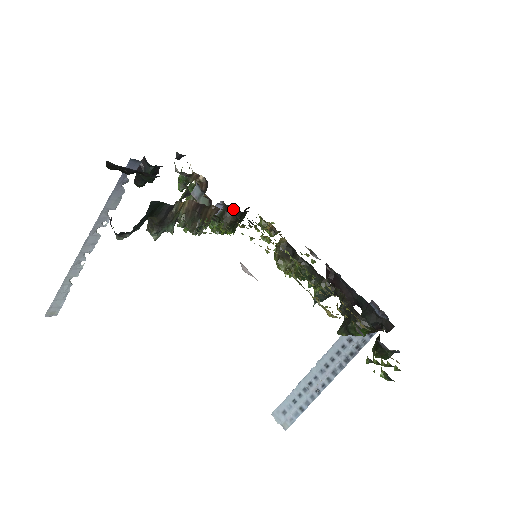
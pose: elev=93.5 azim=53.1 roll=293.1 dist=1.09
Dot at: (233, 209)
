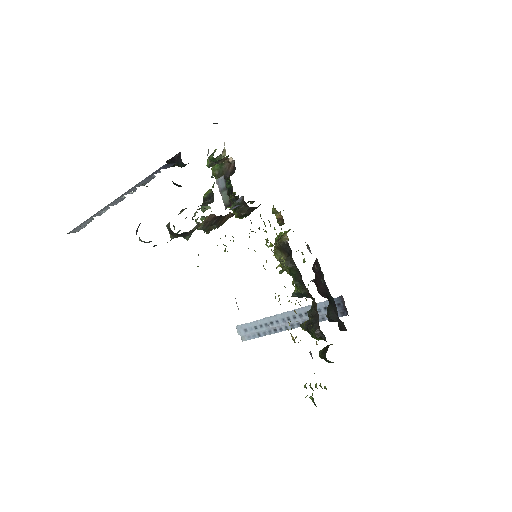
Dot at: occluded
